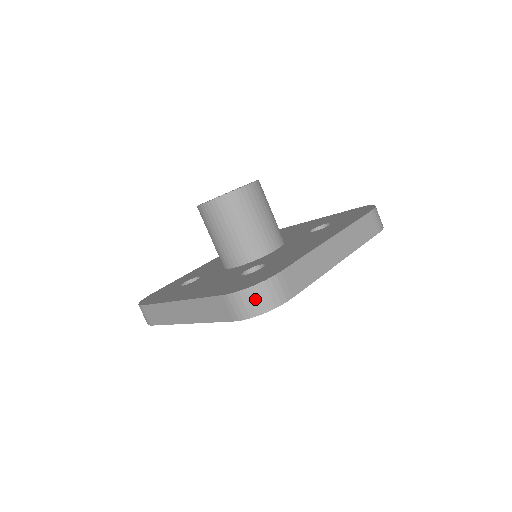
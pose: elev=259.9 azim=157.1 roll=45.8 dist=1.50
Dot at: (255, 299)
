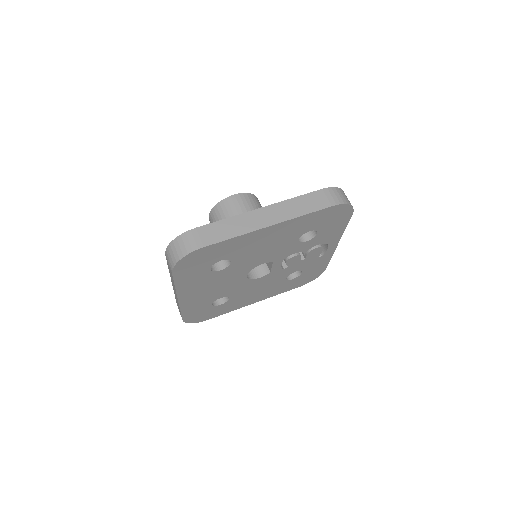
Dot at: (175, 249)
